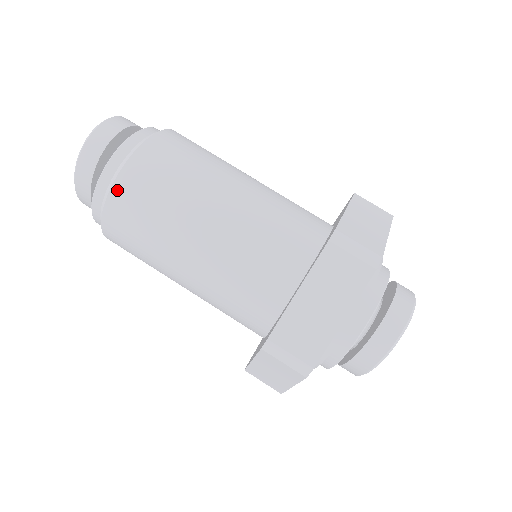
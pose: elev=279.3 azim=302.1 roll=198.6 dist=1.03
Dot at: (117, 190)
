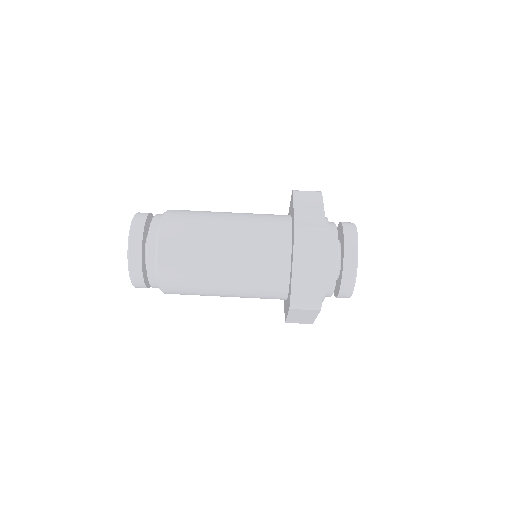
Dot at: (166, 222)
